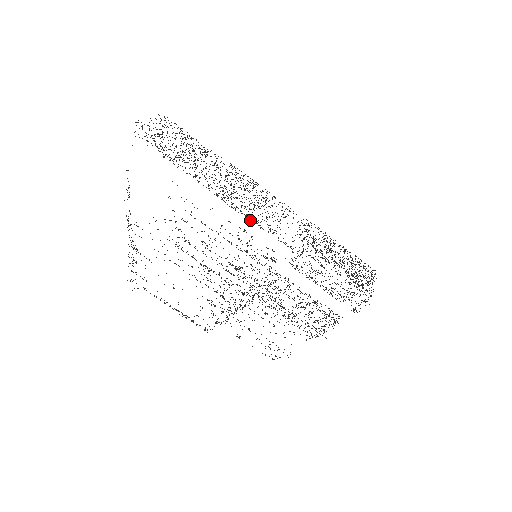
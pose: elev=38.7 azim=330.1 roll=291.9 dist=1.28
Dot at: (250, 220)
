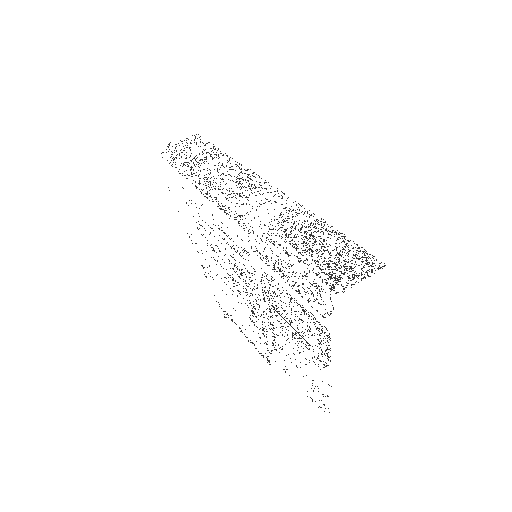
Dot at: occluded
